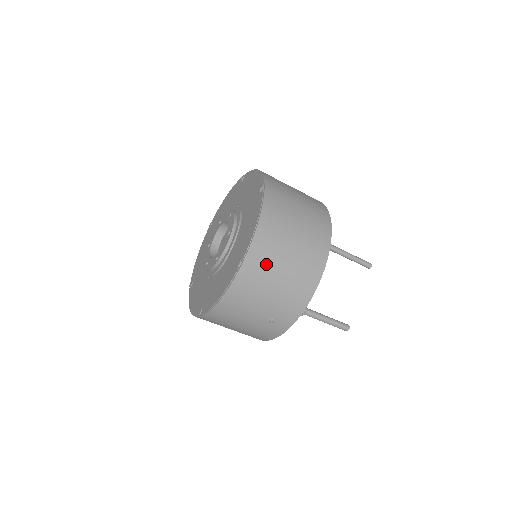
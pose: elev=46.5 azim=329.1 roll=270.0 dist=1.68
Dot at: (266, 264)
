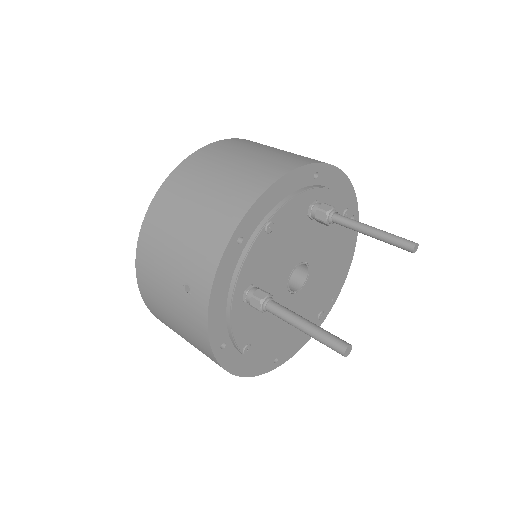
Dot at: (181, 193)
